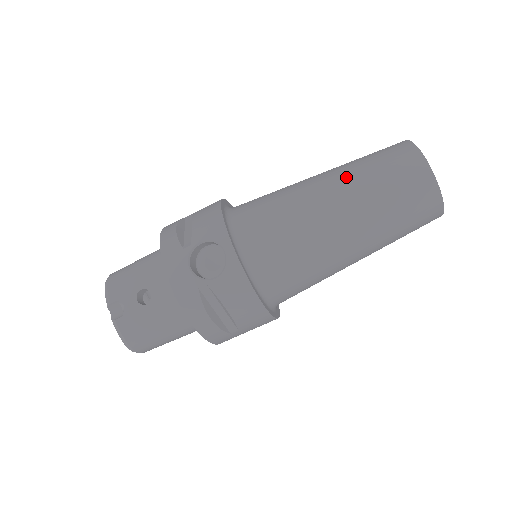
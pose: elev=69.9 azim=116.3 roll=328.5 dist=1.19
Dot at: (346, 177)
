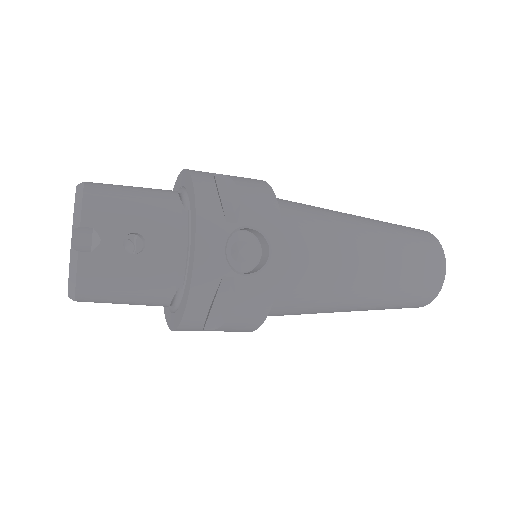
Dot at: (388, 240)
